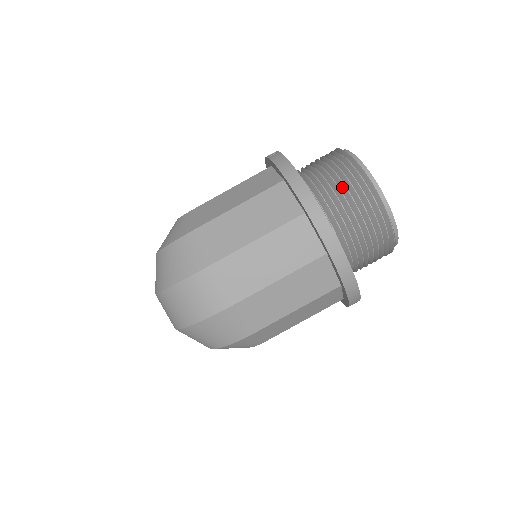
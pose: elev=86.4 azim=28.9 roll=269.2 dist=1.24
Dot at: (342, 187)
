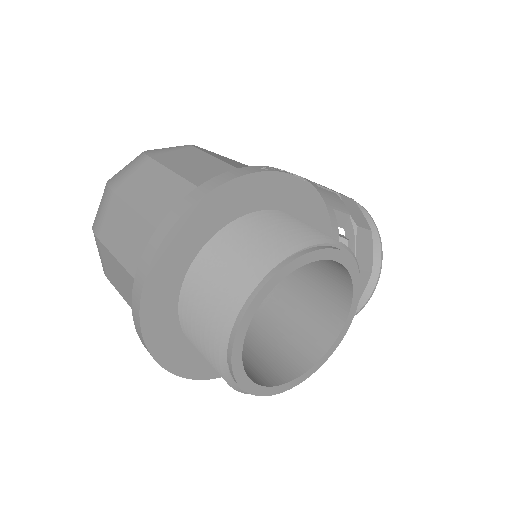
Dot at: (229, 264)
